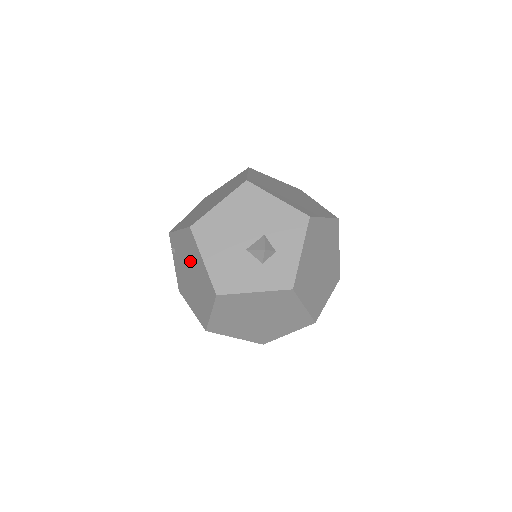
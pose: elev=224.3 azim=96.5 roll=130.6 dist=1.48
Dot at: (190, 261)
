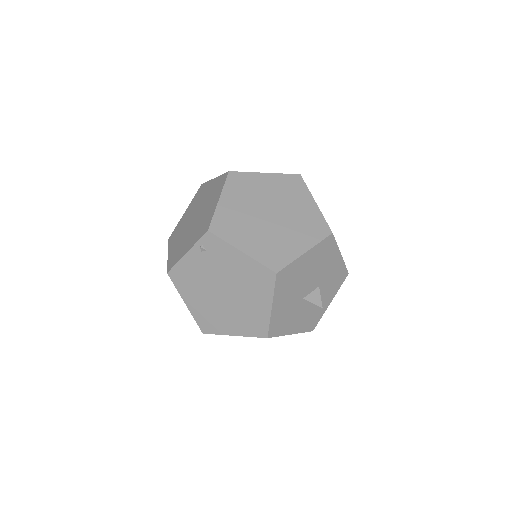
Dot at: (238, 285)
